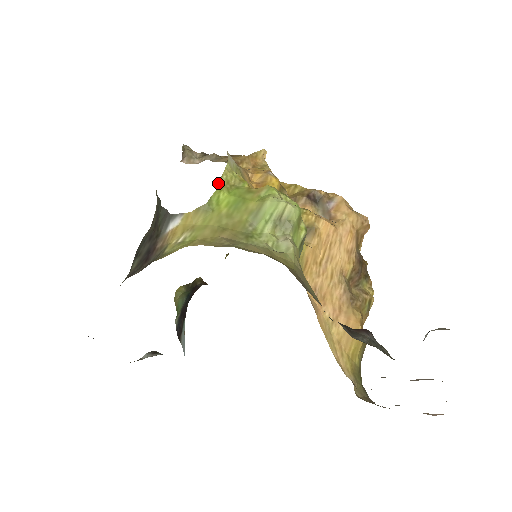
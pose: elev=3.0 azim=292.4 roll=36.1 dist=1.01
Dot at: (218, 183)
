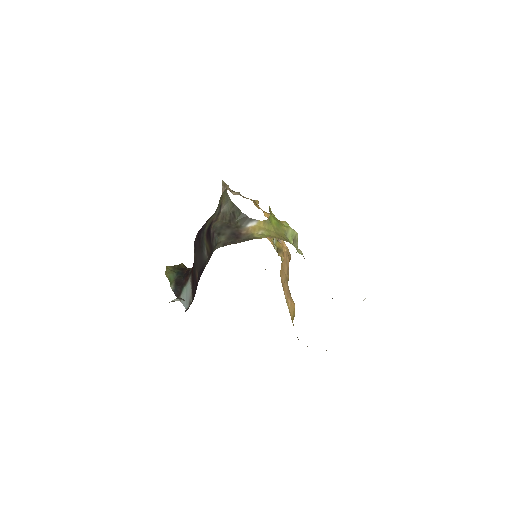
Dot at: (269, 211)
